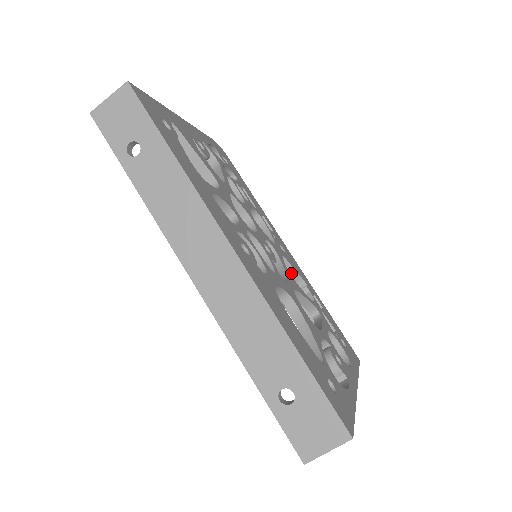
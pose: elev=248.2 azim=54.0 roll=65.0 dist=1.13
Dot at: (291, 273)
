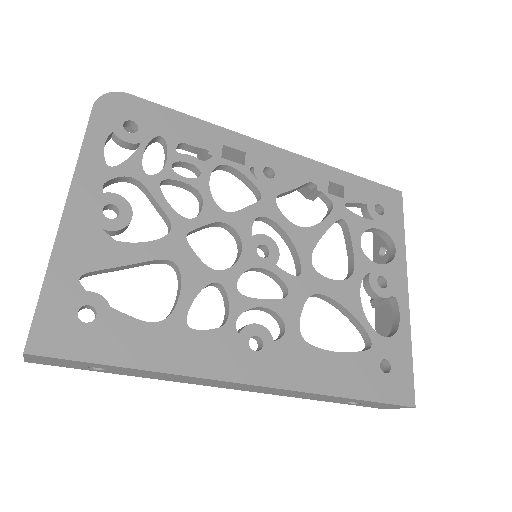
Dot at: (293, 191)
